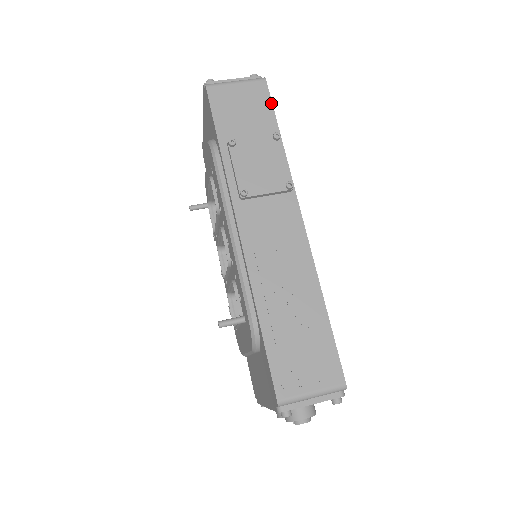
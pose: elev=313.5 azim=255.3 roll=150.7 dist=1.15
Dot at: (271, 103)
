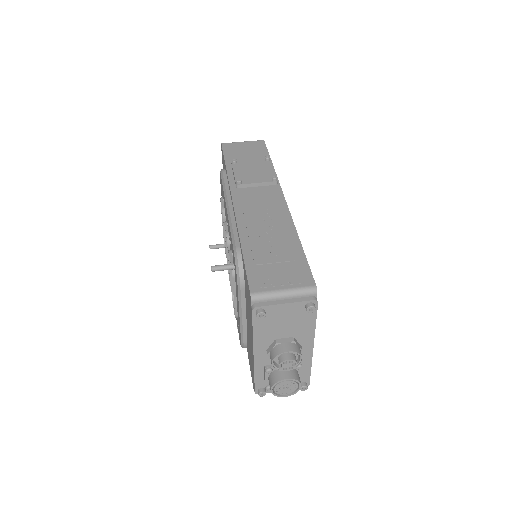
Dot at: (266, 149)
